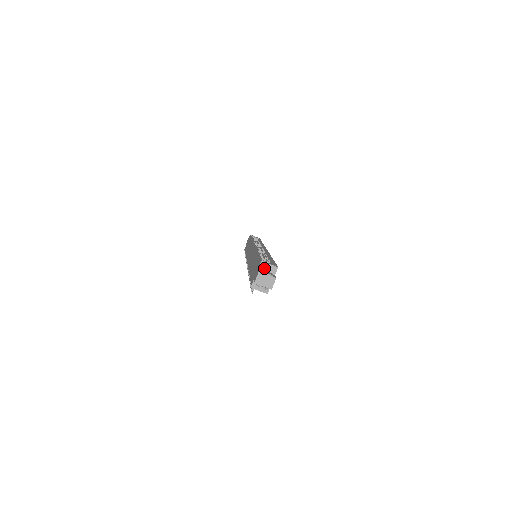
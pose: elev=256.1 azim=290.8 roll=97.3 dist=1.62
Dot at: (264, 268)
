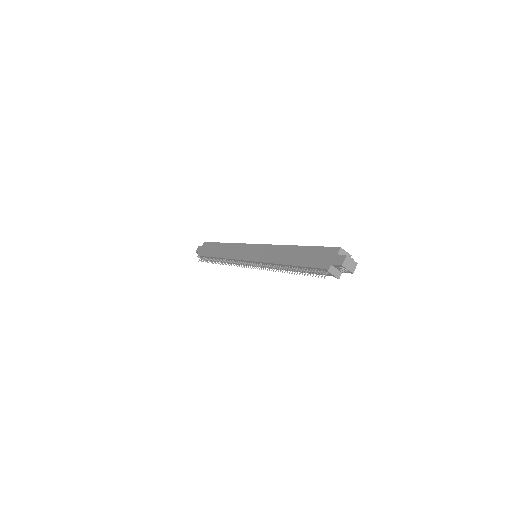
Dot at: (342, 254)
